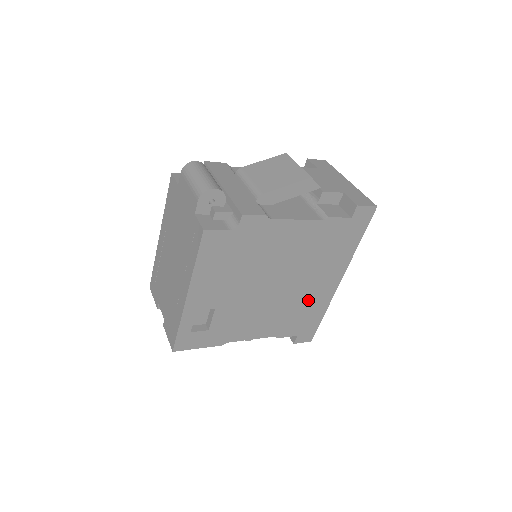
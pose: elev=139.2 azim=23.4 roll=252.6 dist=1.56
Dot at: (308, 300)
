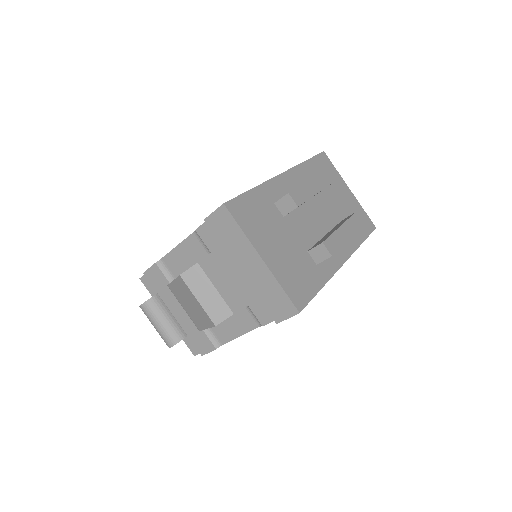
Dot at: occluded
